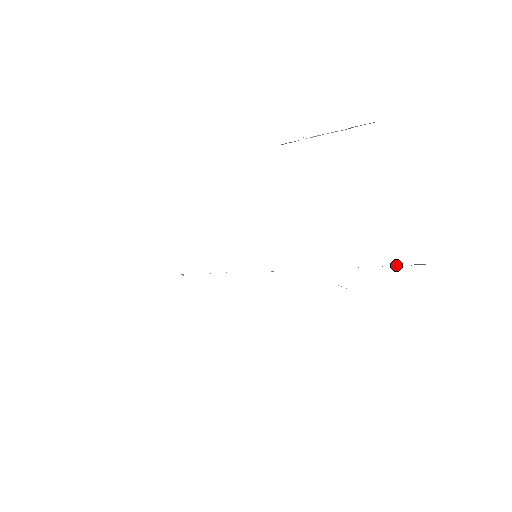
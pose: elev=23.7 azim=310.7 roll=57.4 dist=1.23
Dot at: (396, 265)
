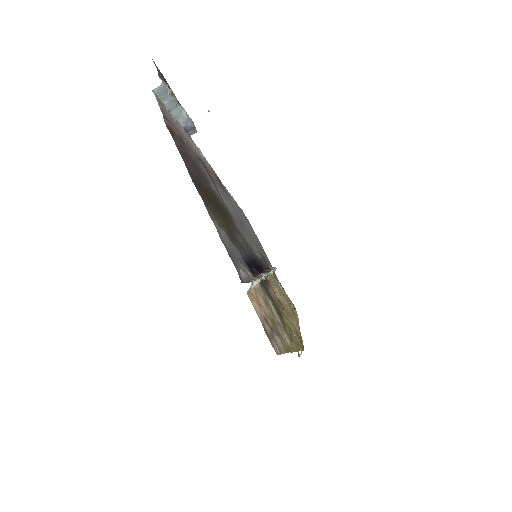
Dot at: (254, 279)
